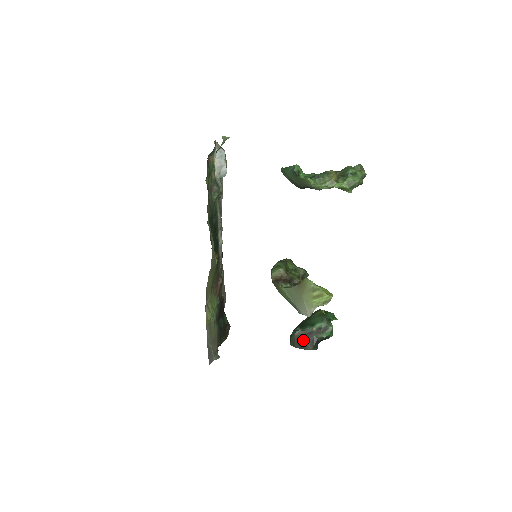
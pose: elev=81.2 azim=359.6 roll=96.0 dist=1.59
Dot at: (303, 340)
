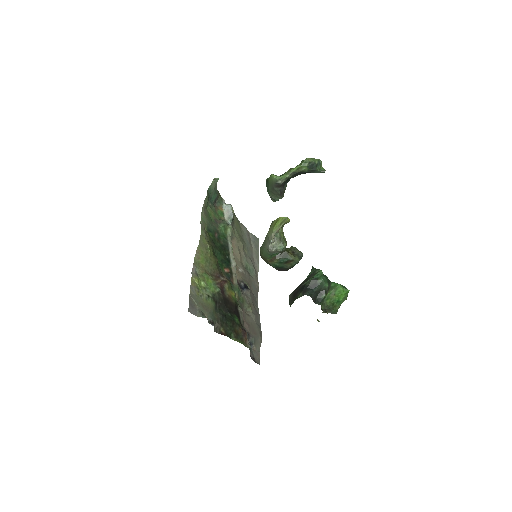
Dot at: (294, 294)
